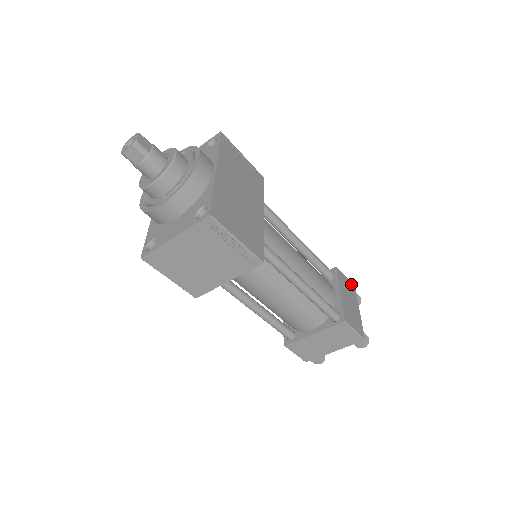
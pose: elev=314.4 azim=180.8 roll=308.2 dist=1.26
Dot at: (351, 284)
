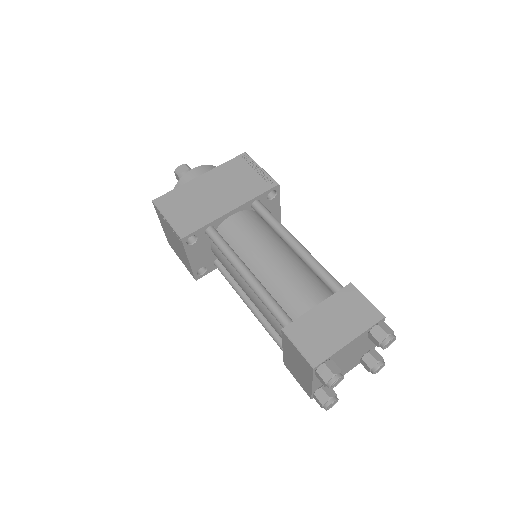
Dot at: (373, 311)
